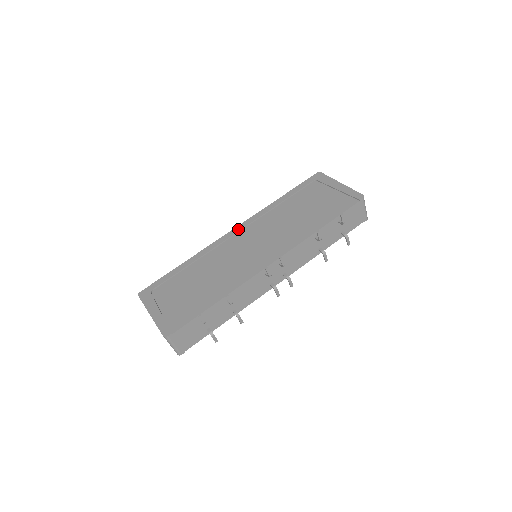
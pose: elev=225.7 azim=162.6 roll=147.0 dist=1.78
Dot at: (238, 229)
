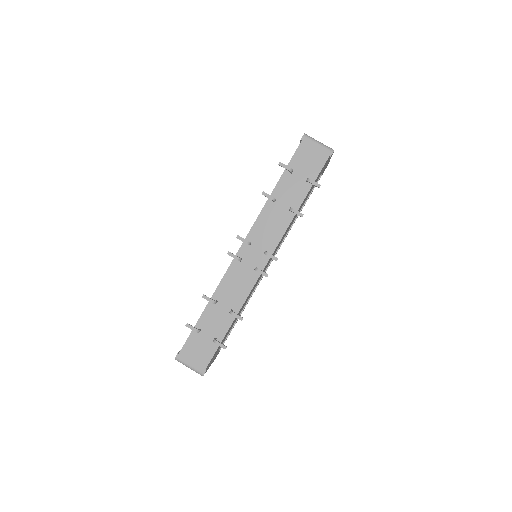
Dot at: occluded
